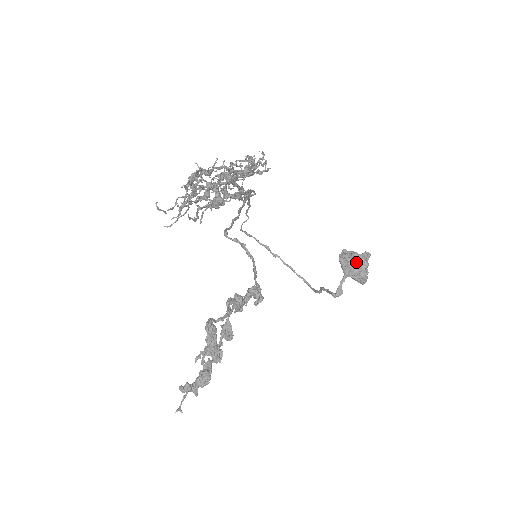
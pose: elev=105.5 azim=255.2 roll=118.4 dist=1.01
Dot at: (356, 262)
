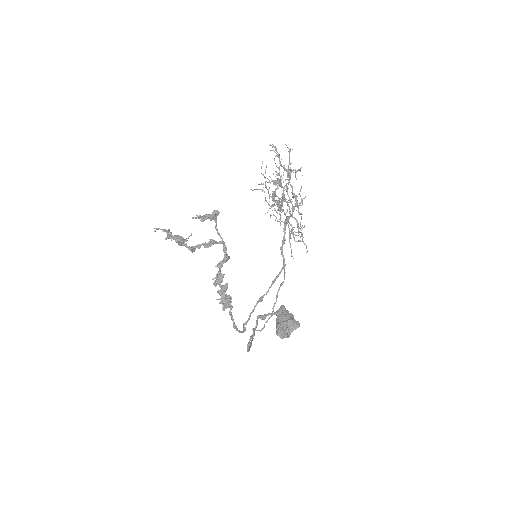
Dot at: (288, 315)
